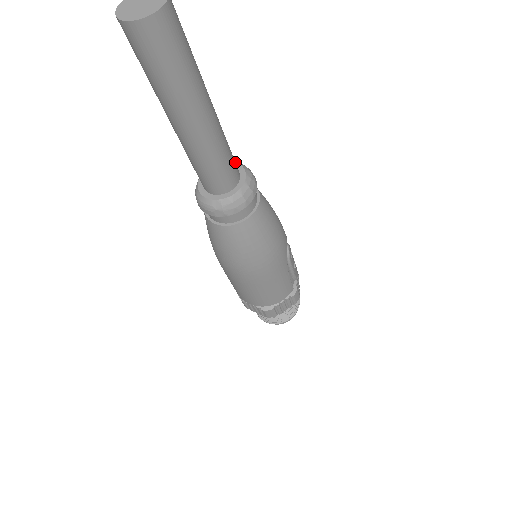
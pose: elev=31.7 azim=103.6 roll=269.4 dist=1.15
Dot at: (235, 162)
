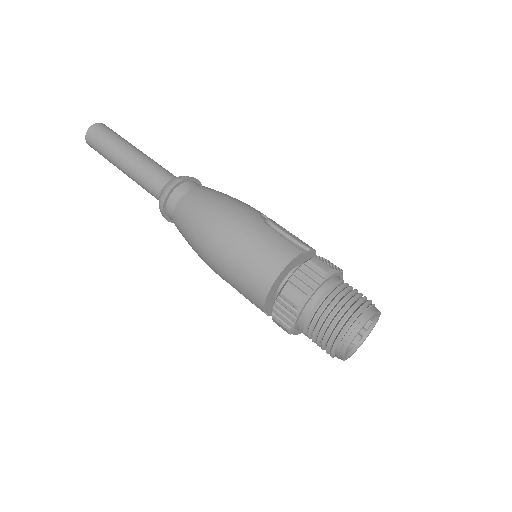
Dot at: occluded
